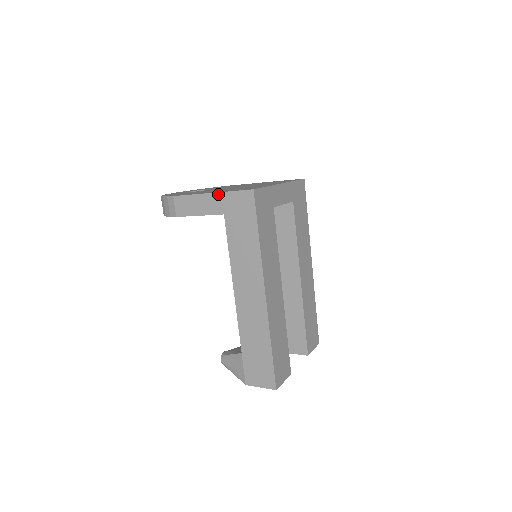
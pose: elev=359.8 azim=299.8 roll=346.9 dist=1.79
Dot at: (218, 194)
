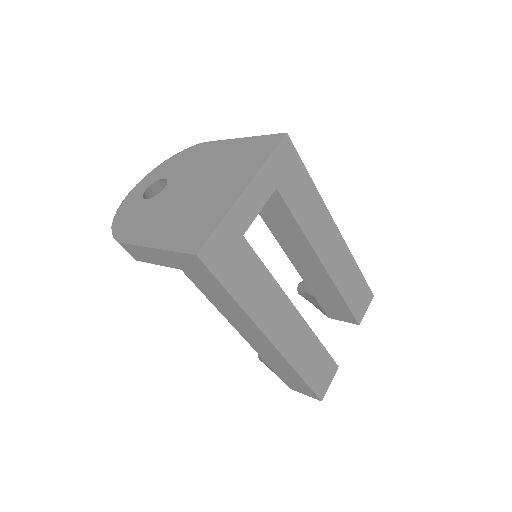
Dot at: (161, 251)
